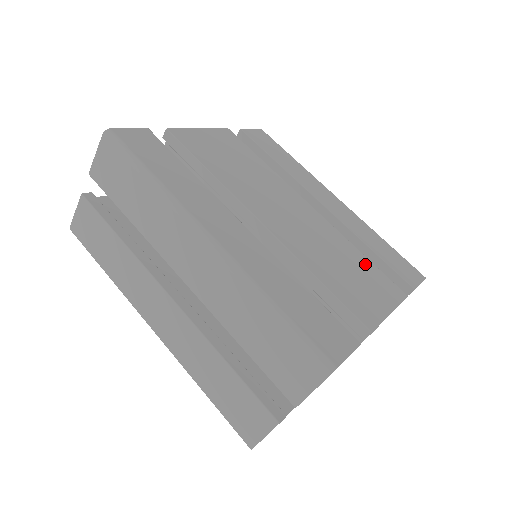
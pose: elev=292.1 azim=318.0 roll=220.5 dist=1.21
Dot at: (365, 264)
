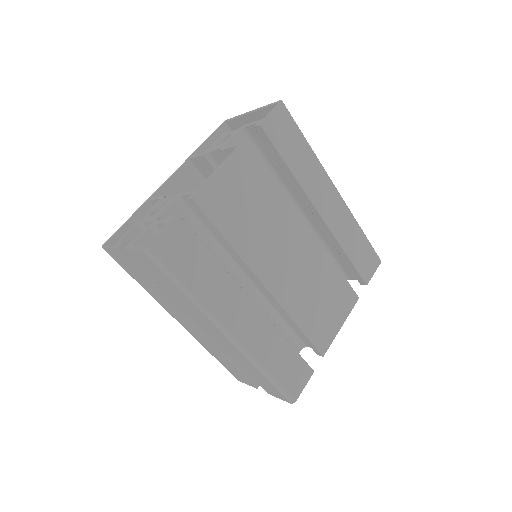
Dot at: (337, 282)
